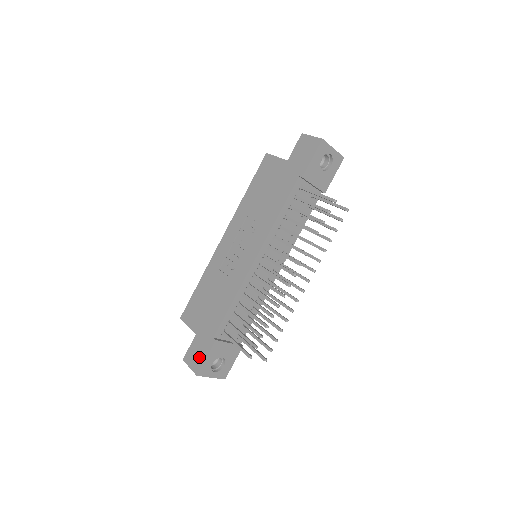
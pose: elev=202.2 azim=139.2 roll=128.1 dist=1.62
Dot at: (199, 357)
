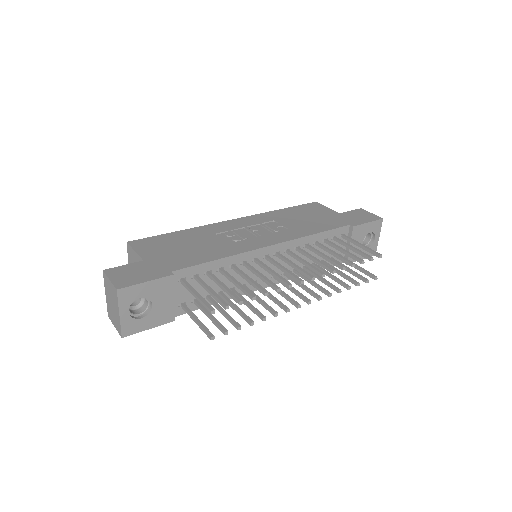
Dot at: (135, 277)
